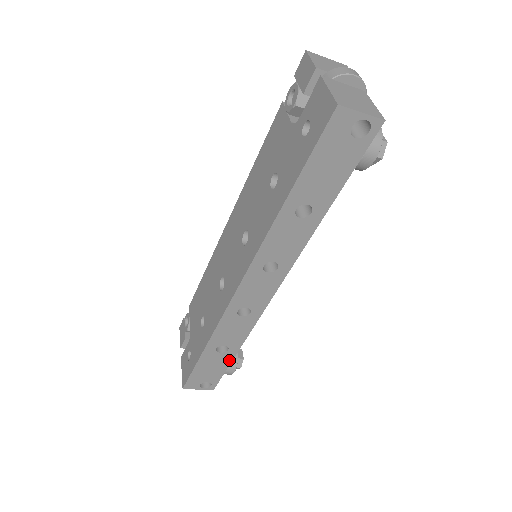
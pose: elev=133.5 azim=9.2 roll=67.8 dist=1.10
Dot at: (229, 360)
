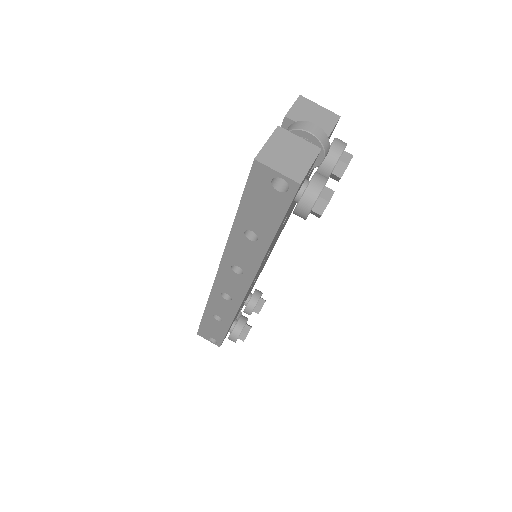
Dot at: (225, 329)
